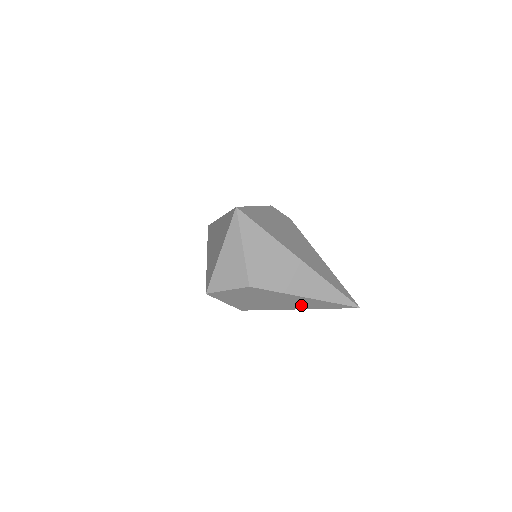
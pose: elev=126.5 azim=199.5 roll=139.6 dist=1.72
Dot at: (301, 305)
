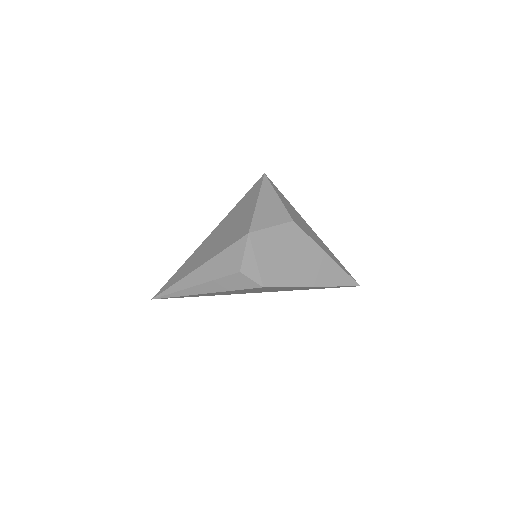
Dot at: (319, 275)
